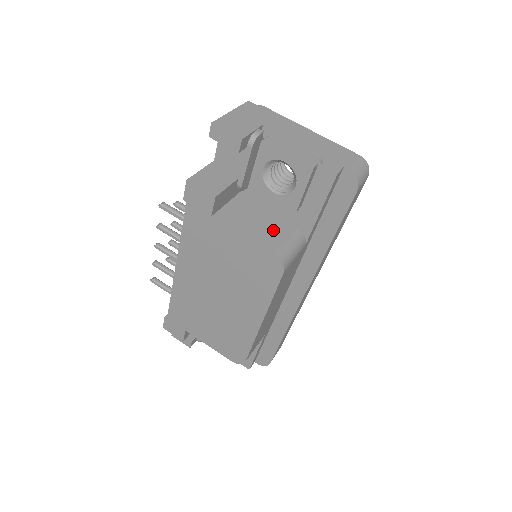
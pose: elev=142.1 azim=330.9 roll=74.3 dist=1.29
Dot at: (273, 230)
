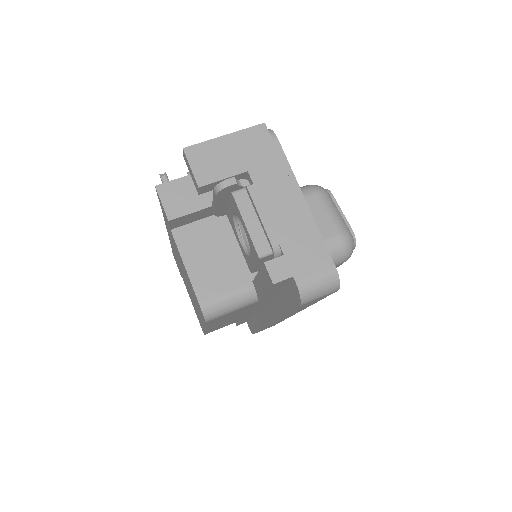
Dot at: (223, 275)
